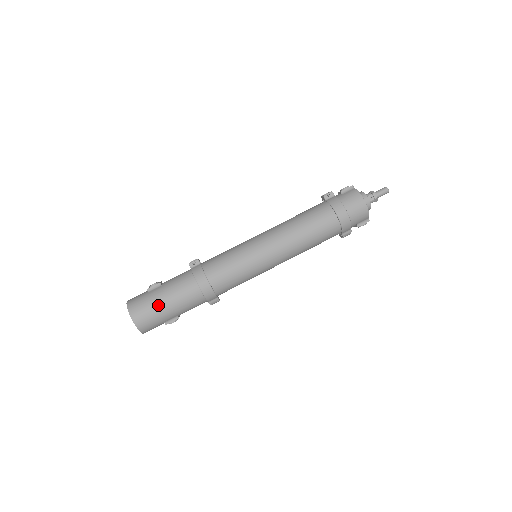
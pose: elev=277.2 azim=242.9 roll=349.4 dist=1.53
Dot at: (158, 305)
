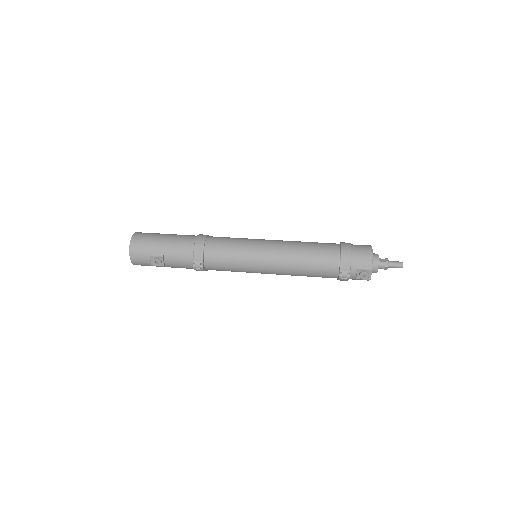
Dot at: (158, 236)
